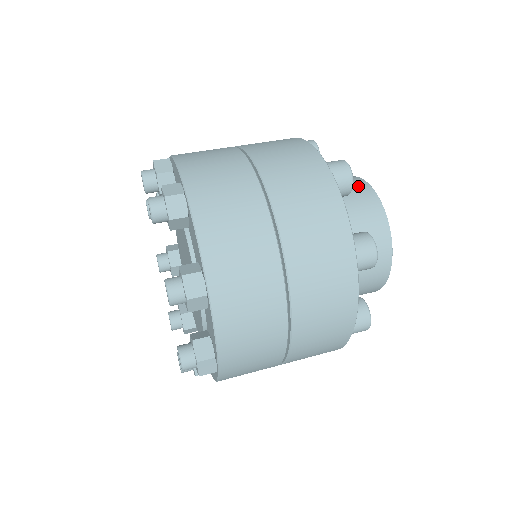
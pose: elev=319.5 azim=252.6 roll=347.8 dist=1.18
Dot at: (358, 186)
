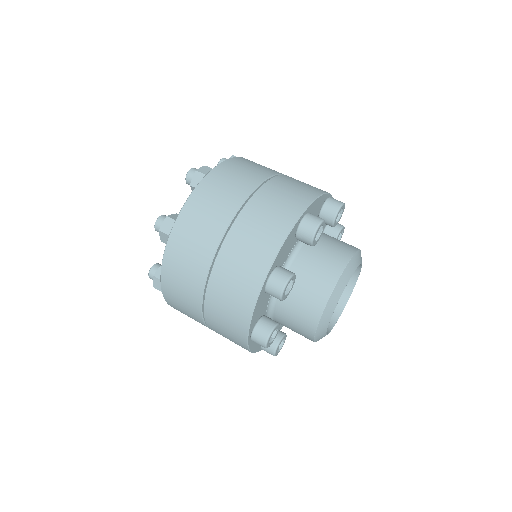
Dot at: occluded
